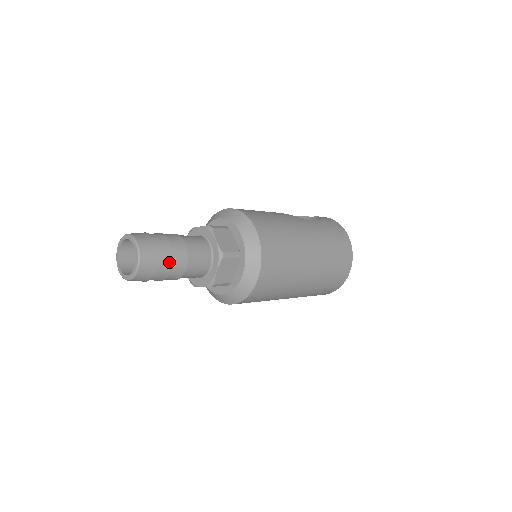
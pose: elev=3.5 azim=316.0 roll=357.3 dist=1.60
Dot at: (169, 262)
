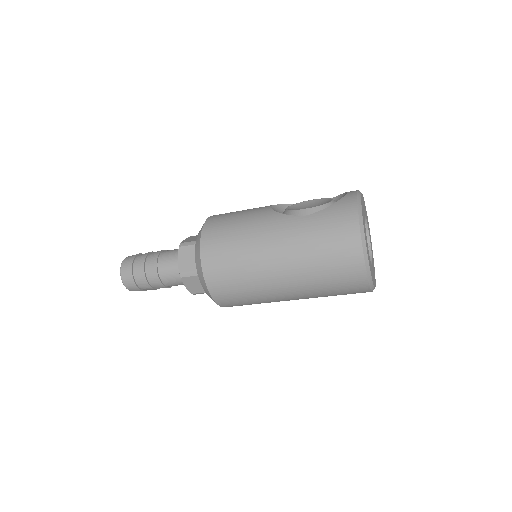
Dot at: (145, 281)
